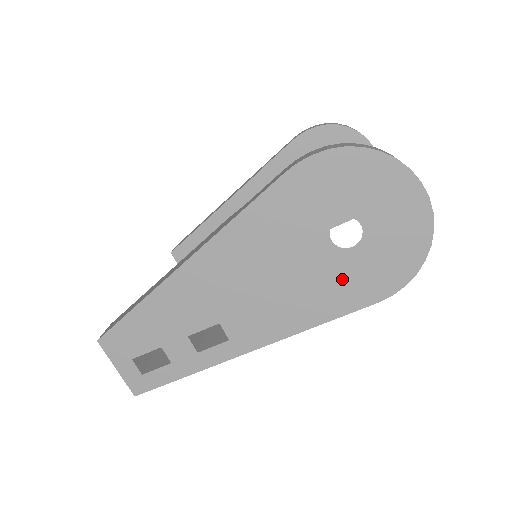
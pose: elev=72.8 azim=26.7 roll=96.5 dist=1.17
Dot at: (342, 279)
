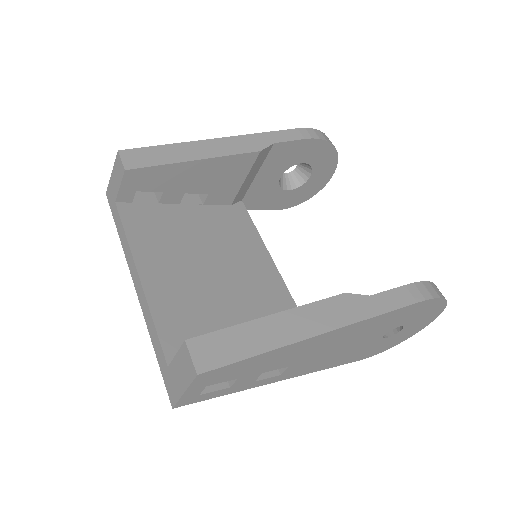
Dot at: (364, 350)
